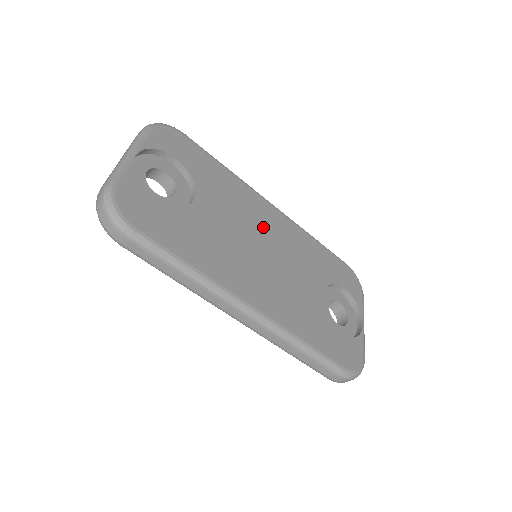
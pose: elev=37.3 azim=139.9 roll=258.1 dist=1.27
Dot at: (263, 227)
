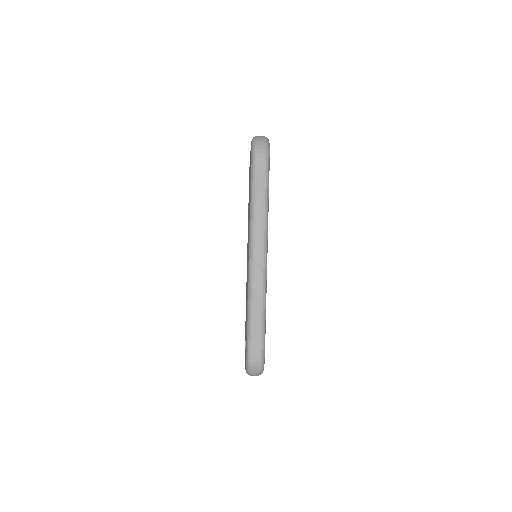
Dot at: occluded
